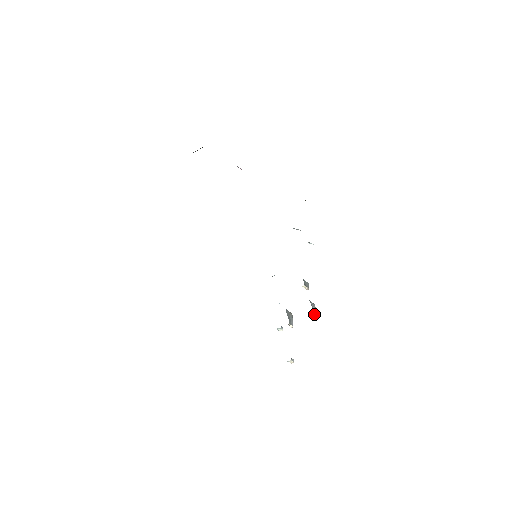
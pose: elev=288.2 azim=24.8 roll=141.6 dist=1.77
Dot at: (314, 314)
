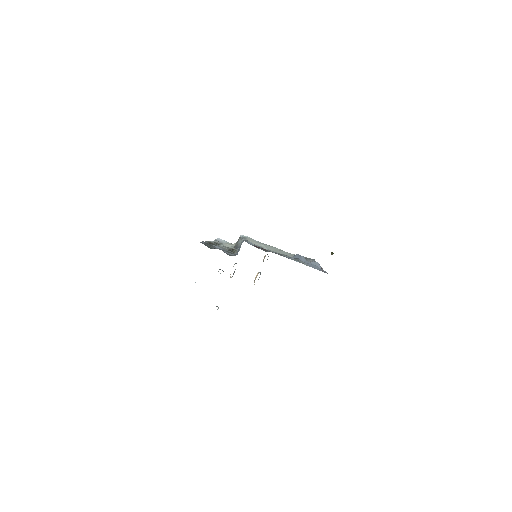
Dot at: occluded
